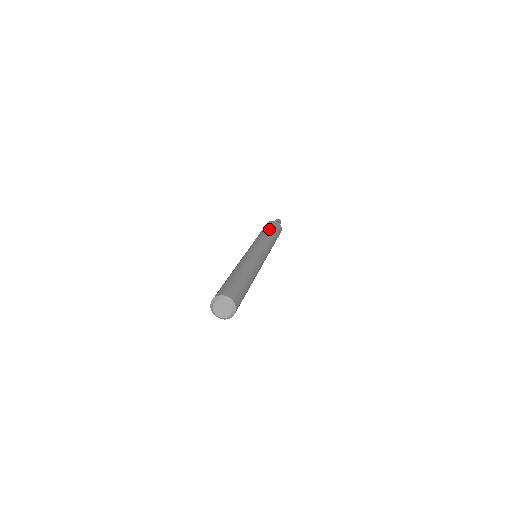
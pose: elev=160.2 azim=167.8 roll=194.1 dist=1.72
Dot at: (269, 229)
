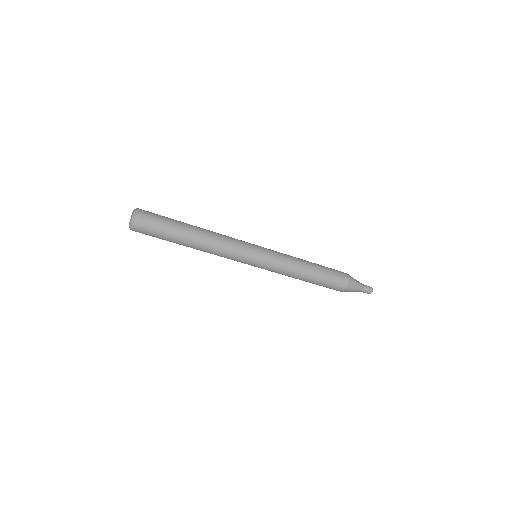
Dot at: occluded
